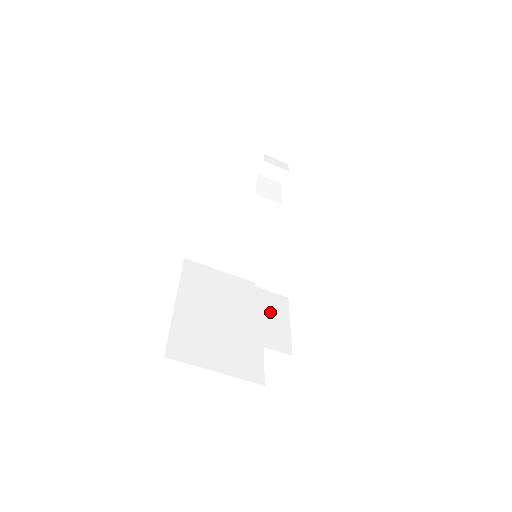
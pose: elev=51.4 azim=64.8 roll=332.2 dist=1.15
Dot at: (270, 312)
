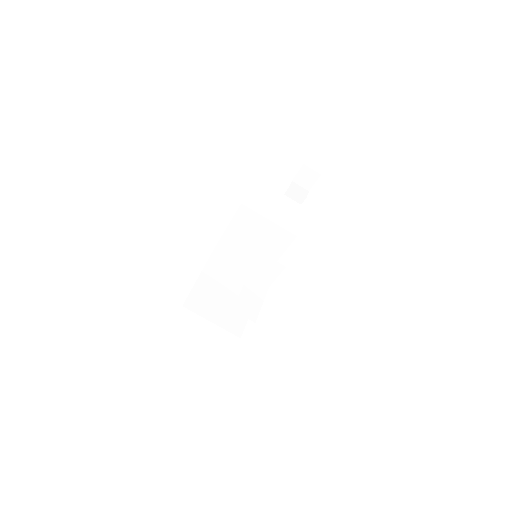
Dot at: (252, 294)
